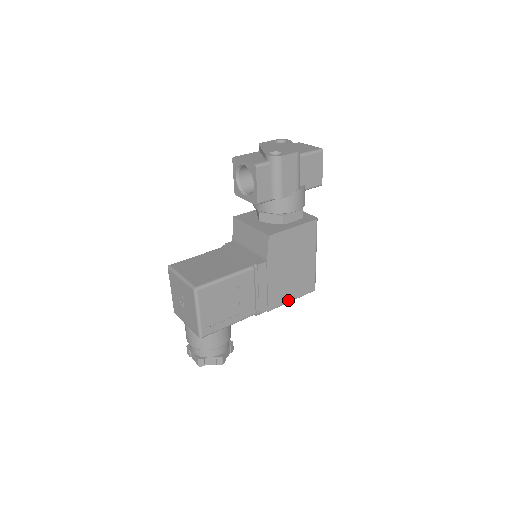
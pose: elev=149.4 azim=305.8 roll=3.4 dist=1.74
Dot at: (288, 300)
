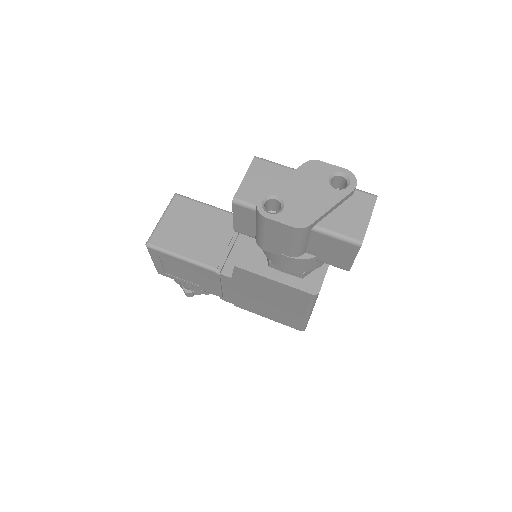
Dot at: (261, 315)
